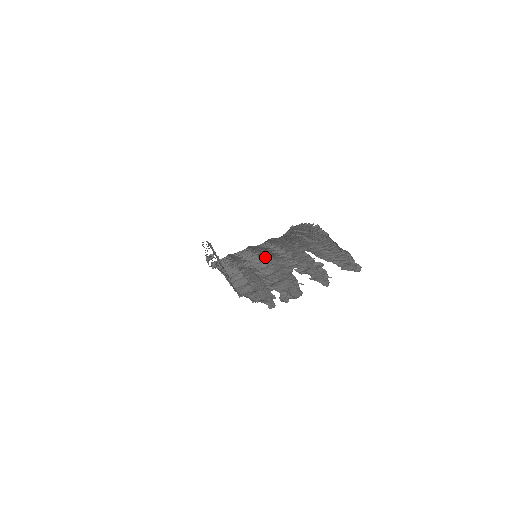
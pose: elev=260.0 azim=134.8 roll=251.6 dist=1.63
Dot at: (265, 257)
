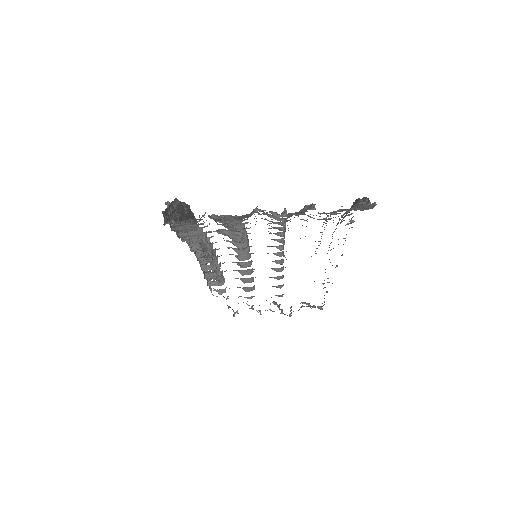
Dot at: occluded
